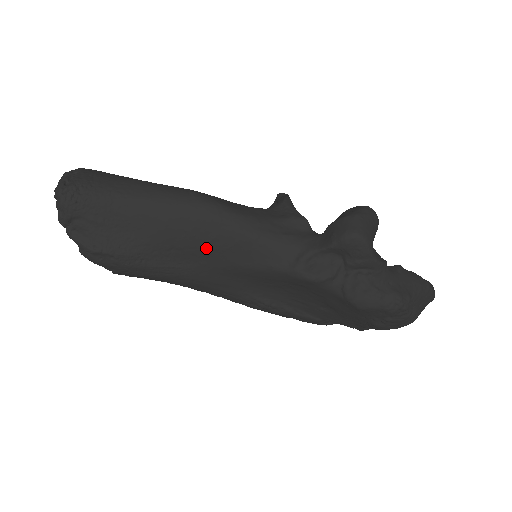
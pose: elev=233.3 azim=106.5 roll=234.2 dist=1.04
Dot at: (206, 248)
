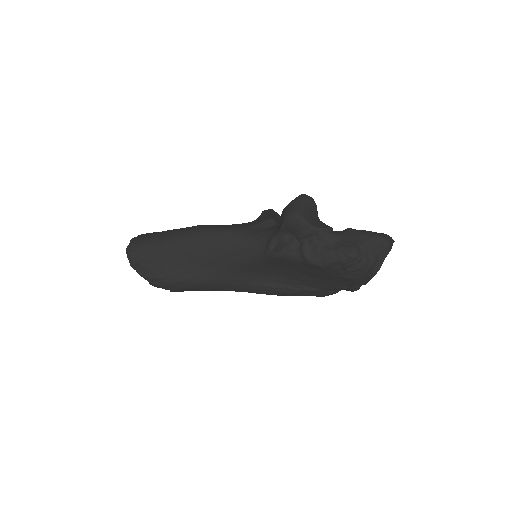
Dot at: (213, 258)
